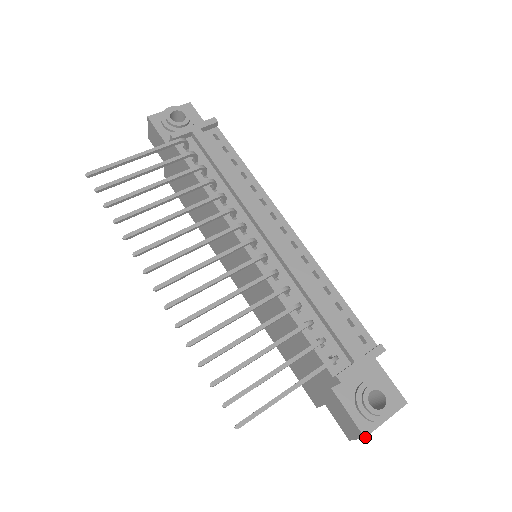
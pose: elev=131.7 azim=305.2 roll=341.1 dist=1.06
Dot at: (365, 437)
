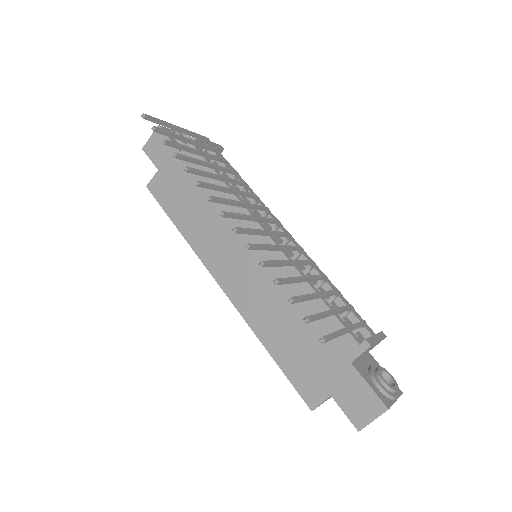
Dot at: (388, 409)
